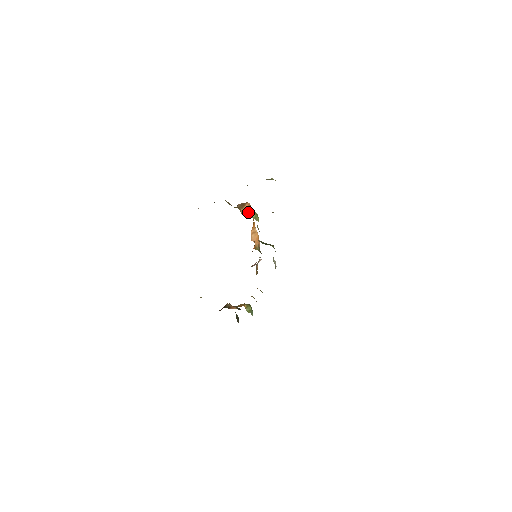
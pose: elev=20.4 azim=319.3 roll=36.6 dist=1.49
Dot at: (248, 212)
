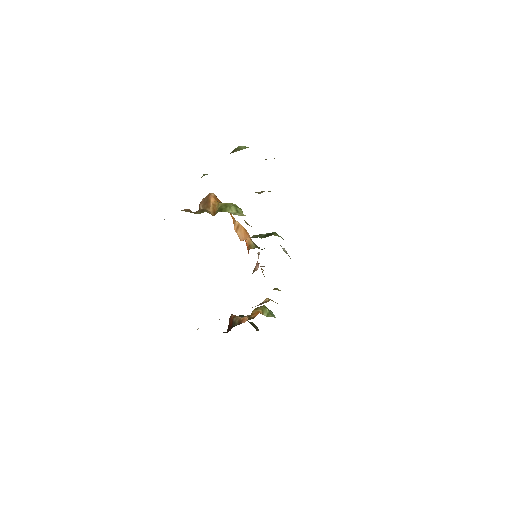
Dot at: (222, 210)
